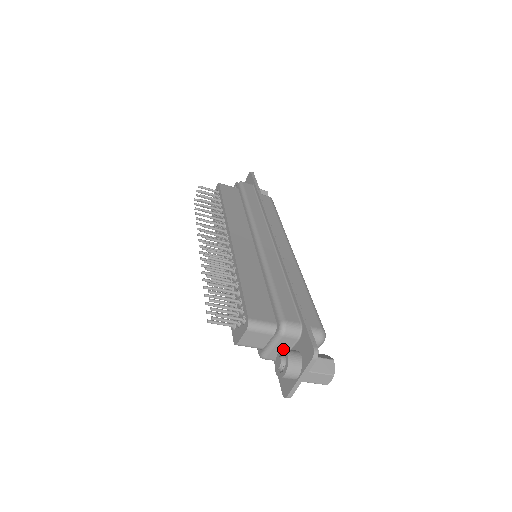
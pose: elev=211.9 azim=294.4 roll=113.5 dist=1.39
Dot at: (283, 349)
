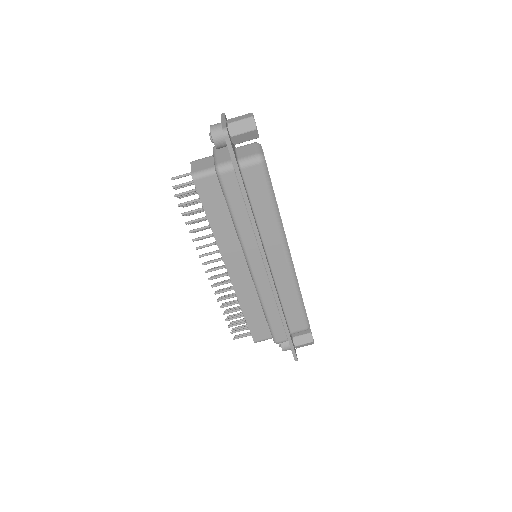
Dot at: occluded
